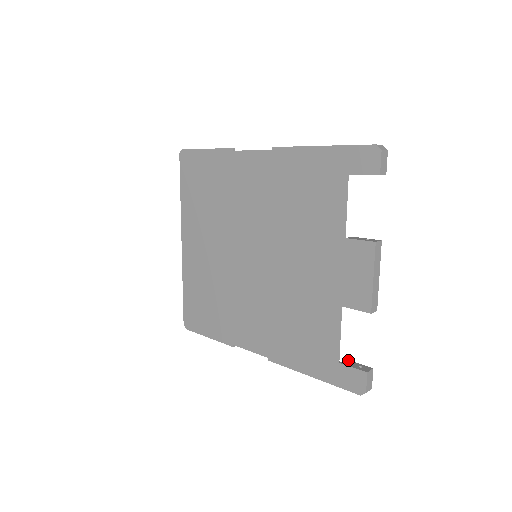
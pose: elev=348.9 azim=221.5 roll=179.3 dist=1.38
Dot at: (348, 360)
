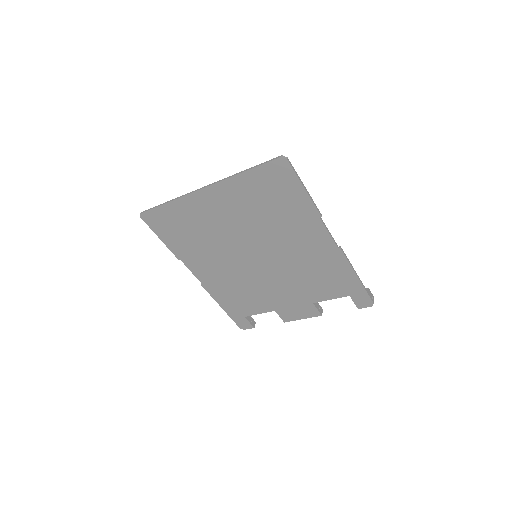
Dot at: occluded
